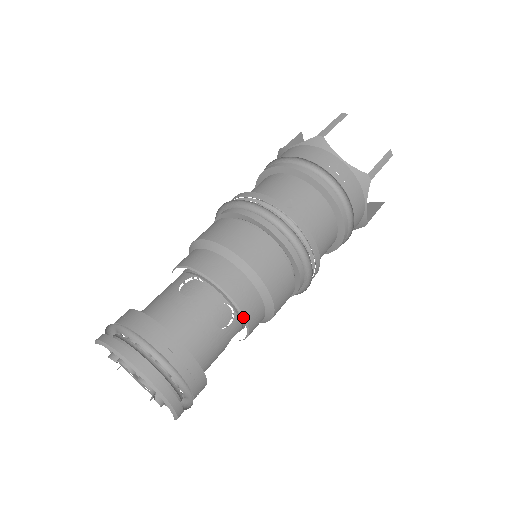
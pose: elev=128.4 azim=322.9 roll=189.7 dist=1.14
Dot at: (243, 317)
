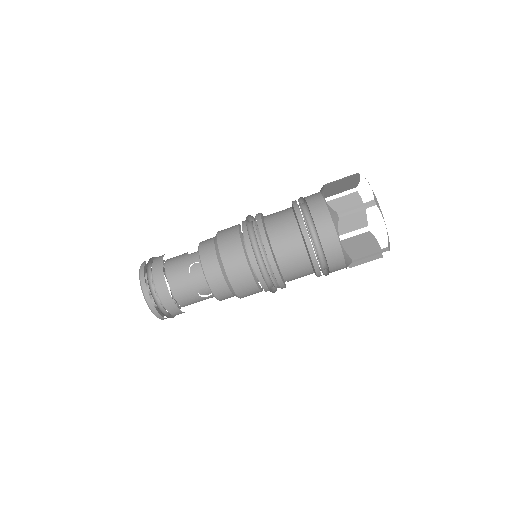
Dot at: (216, 298)
